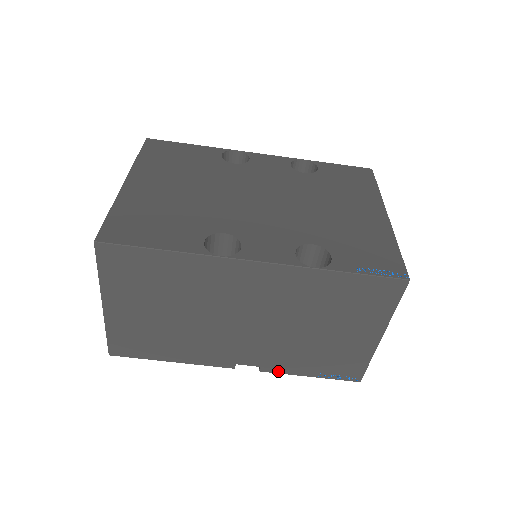
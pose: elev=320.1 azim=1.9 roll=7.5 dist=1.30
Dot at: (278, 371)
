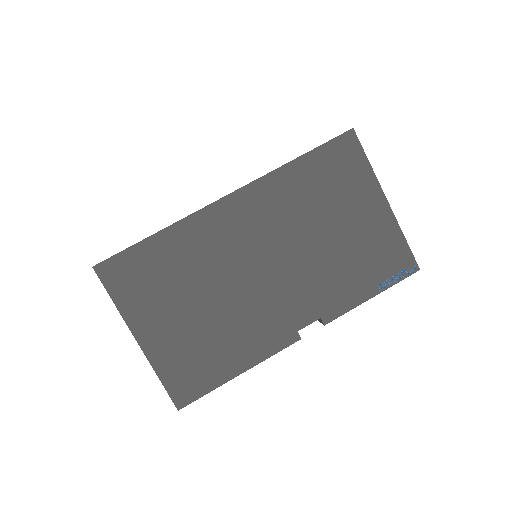
Dot at: (340, 312)
